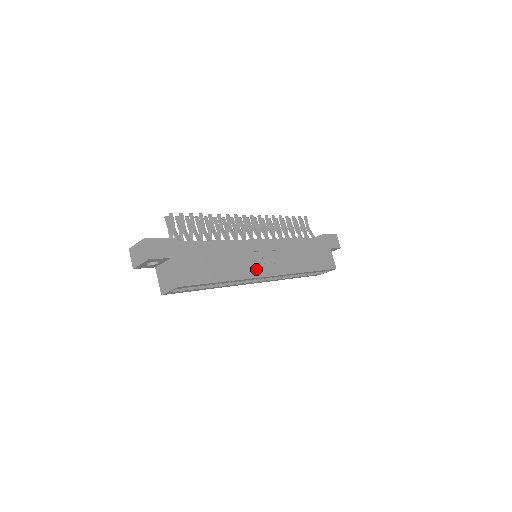
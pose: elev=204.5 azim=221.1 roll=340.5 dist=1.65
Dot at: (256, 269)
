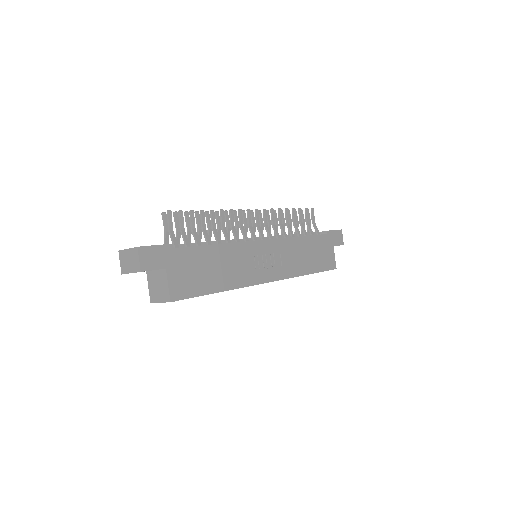
Dot at: (255, 275)
